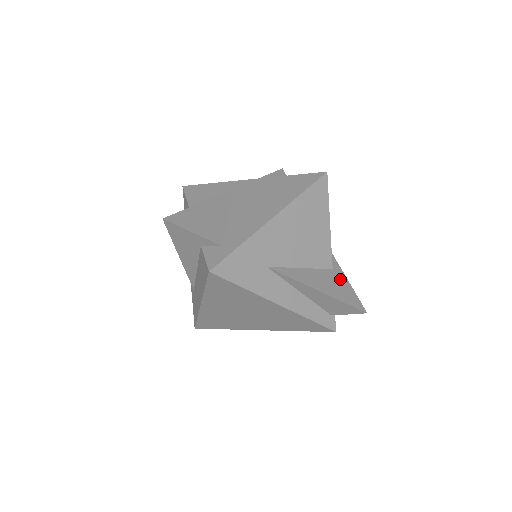
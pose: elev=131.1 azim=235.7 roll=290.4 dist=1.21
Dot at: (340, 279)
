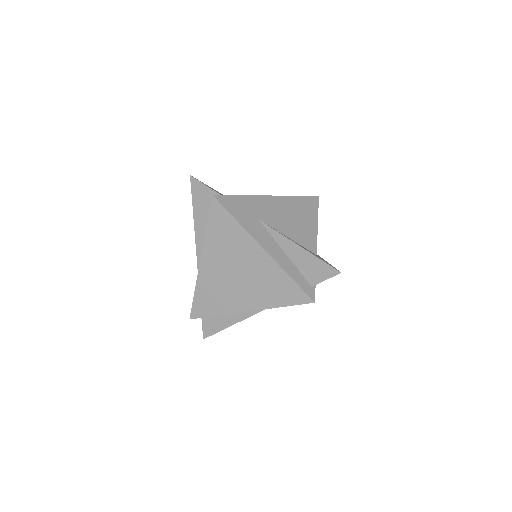
Dot at: (322, 259)
